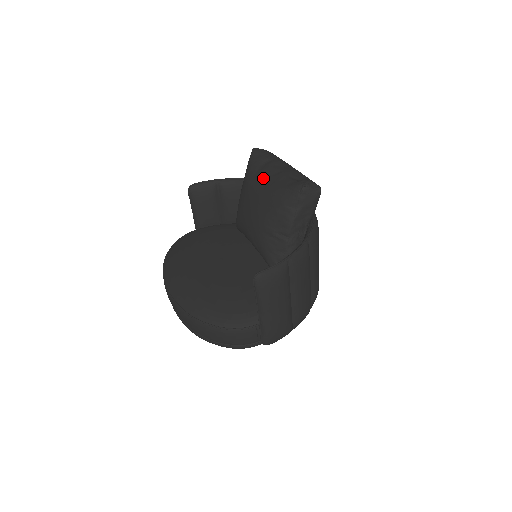
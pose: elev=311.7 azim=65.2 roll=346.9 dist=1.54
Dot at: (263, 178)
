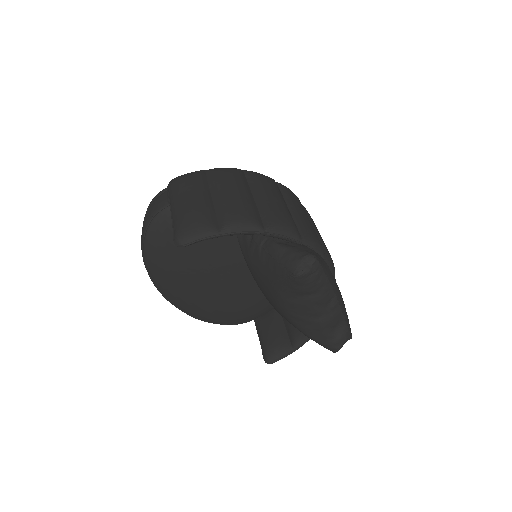
Dot at: (297, 313)
